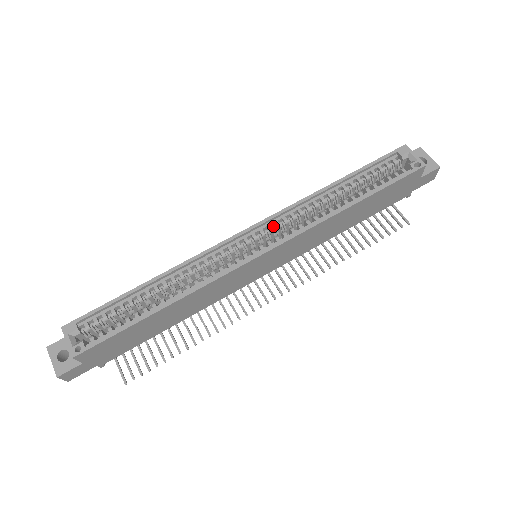
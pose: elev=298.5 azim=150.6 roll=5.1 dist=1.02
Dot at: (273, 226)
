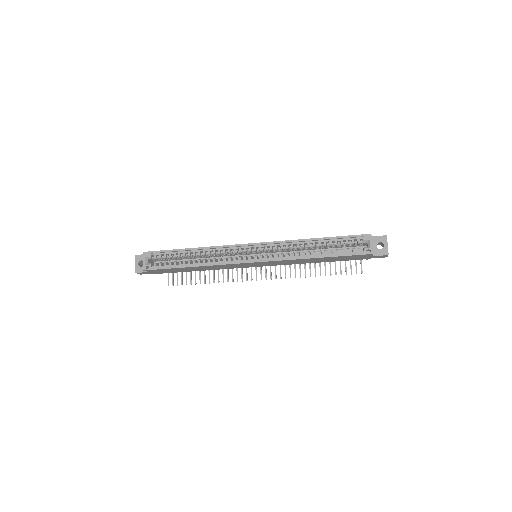
Dot at: (268, 248)
